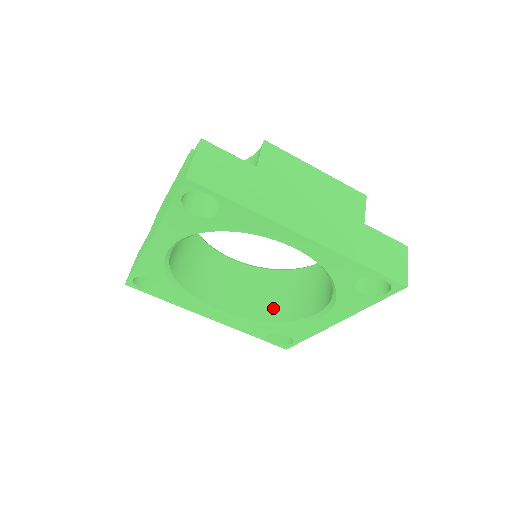
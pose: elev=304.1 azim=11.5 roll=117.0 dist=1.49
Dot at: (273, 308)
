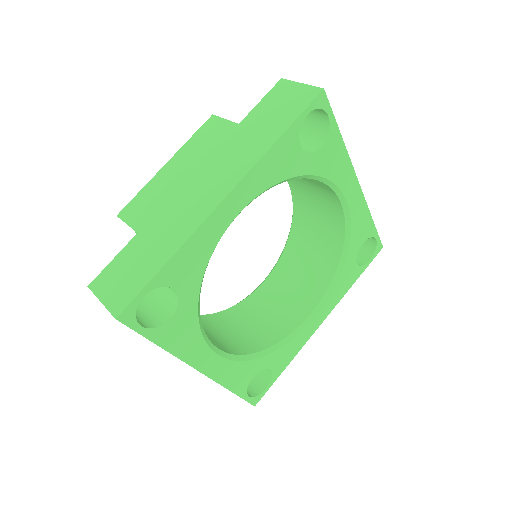
Dot at: (327, 251)
